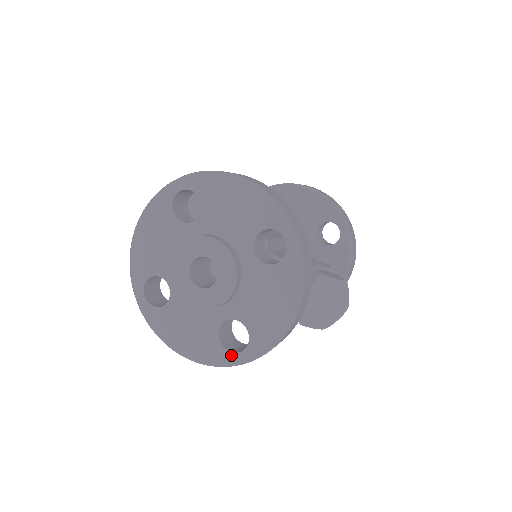
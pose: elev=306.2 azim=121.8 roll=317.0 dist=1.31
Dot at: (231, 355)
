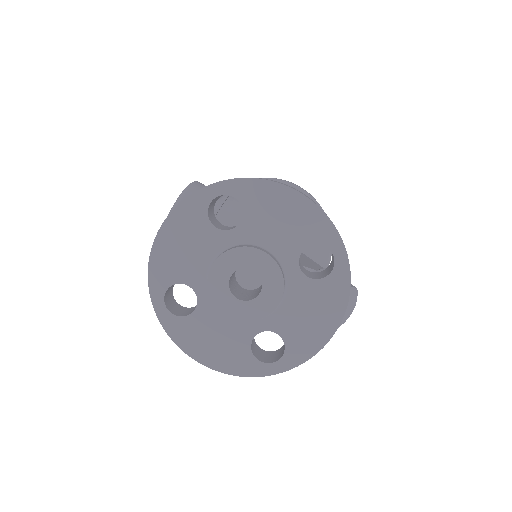
Dot at: (263, 366)
